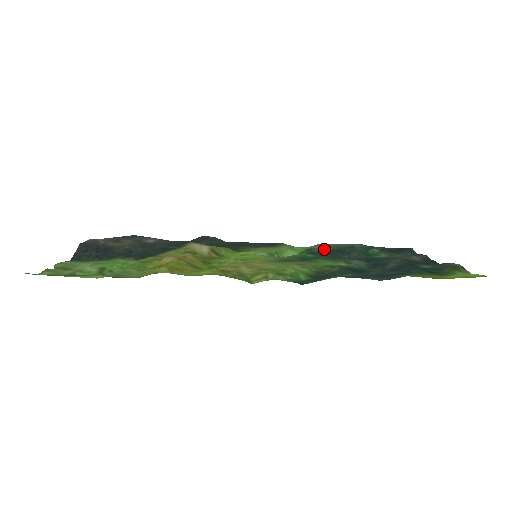
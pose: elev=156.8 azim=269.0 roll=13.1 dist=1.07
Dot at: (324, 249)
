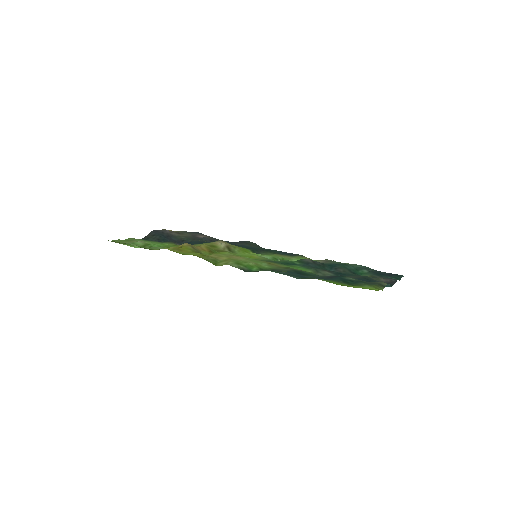
Dot at: (316, 261)
